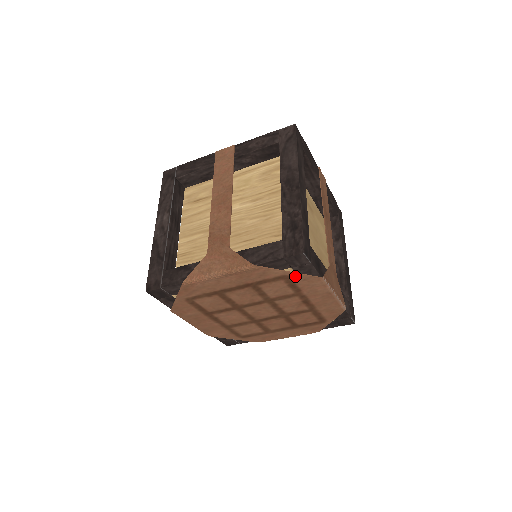
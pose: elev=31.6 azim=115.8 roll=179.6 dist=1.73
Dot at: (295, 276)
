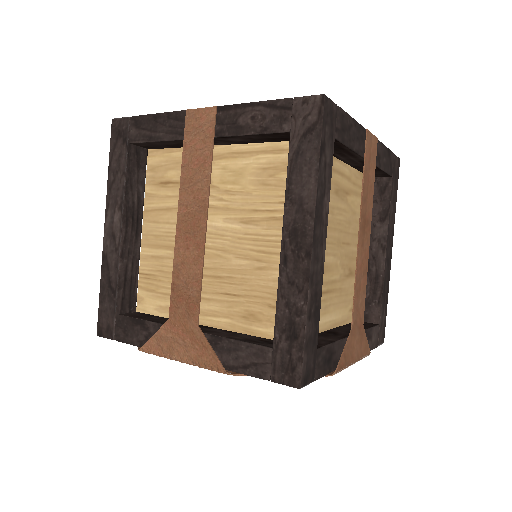
Dot at: occluded
